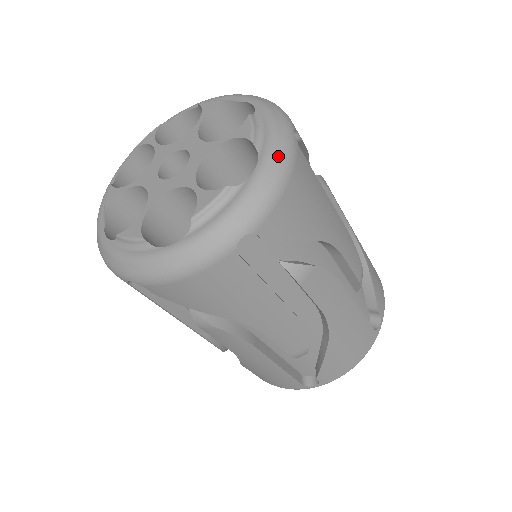
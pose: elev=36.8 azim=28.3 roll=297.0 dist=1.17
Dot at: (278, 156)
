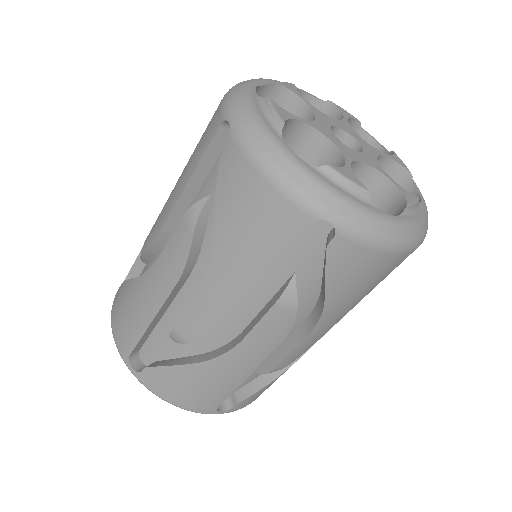
Dot at: (407, 234)
